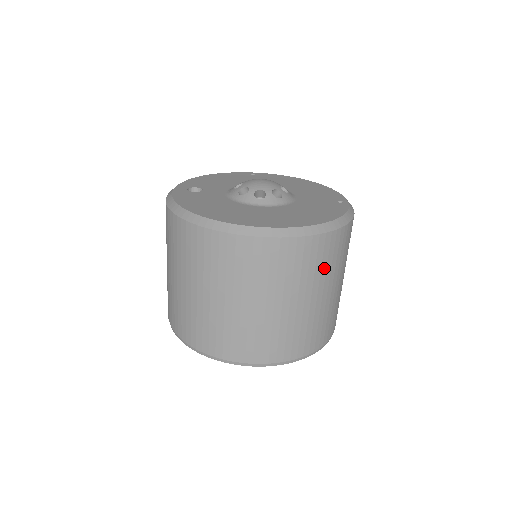
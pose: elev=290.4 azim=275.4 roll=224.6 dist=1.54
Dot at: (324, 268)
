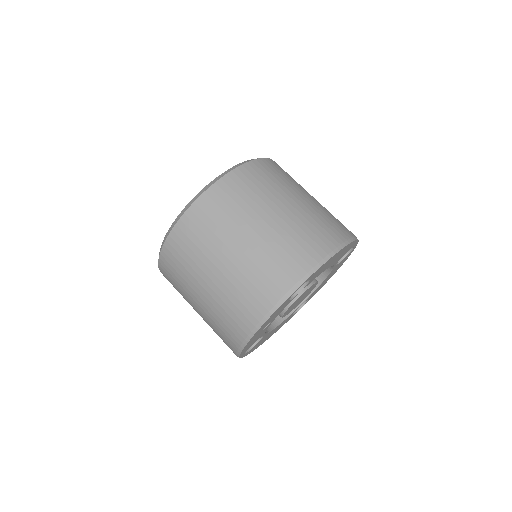
Dot at: occluded
